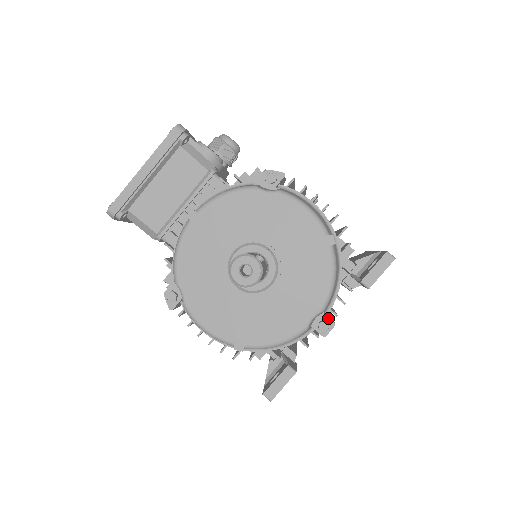
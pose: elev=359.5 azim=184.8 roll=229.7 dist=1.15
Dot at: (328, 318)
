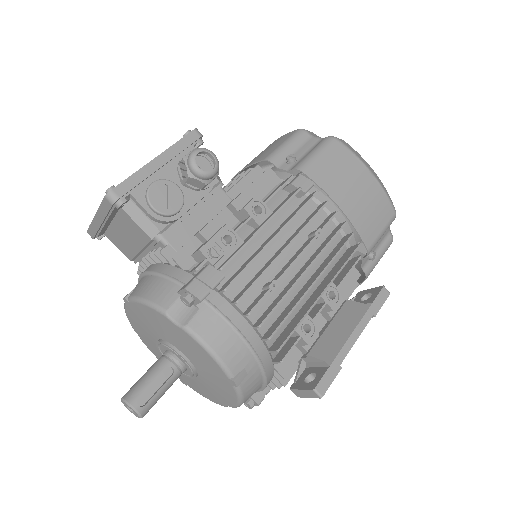
Dot at: (253, 399)
